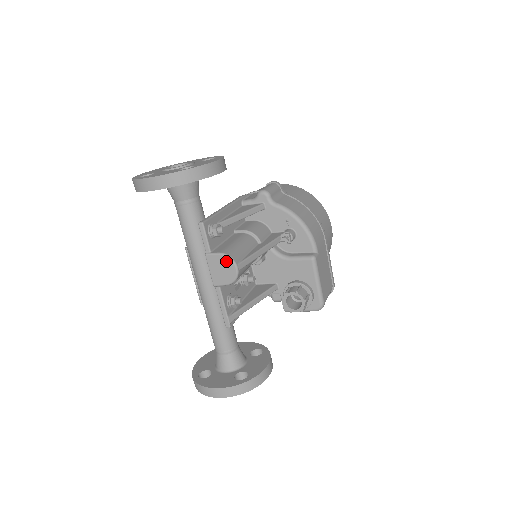
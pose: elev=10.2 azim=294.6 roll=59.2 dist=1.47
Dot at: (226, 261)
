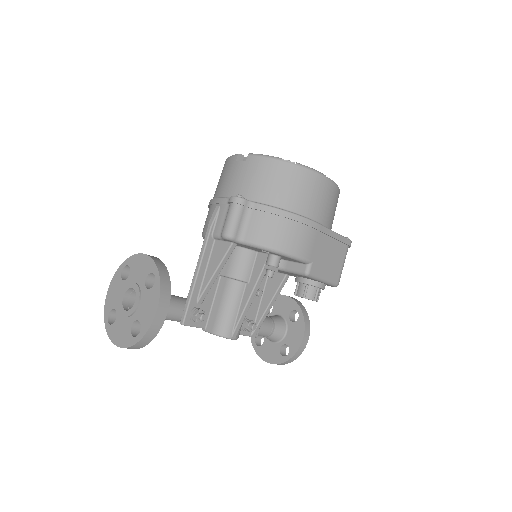
Dot at: occluded
